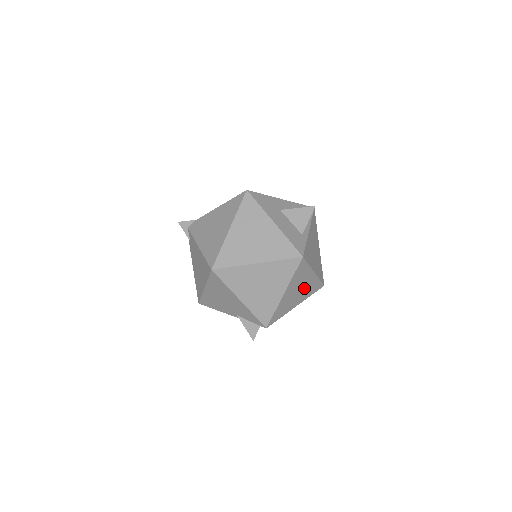
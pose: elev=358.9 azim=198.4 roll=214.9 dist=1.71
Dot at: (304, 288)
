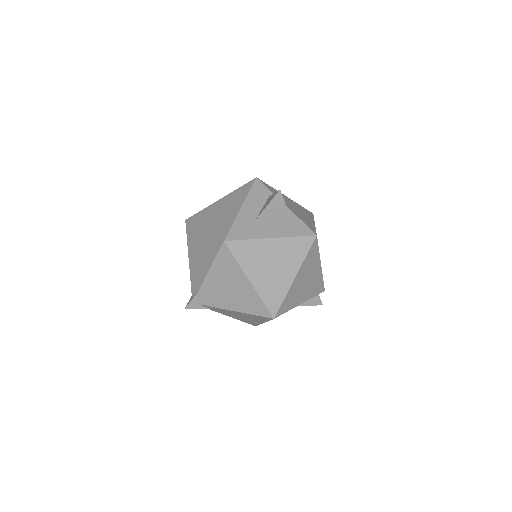
Dot at: occluded
